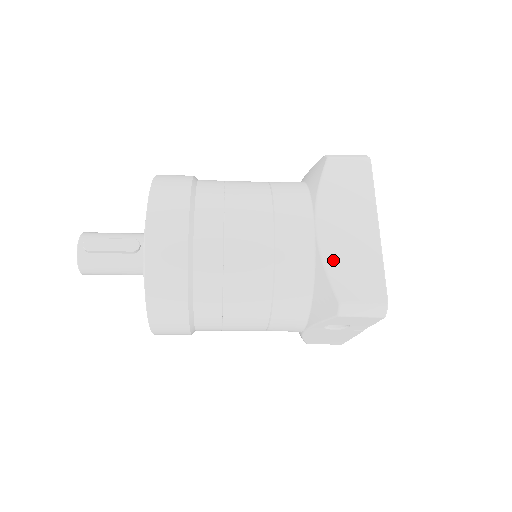
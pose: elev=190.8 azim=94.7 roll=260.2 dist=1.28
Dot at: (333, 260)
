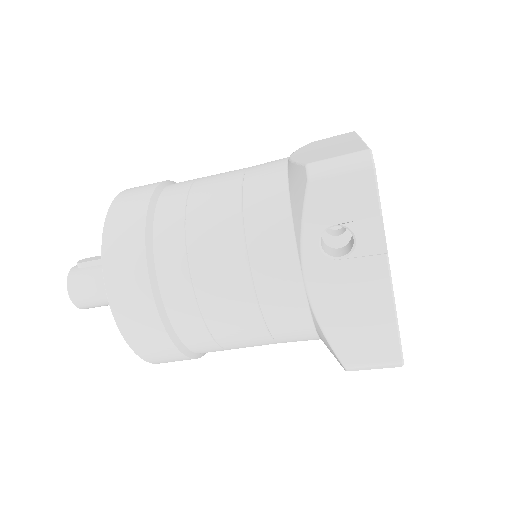
Dot at: (304, 157)
